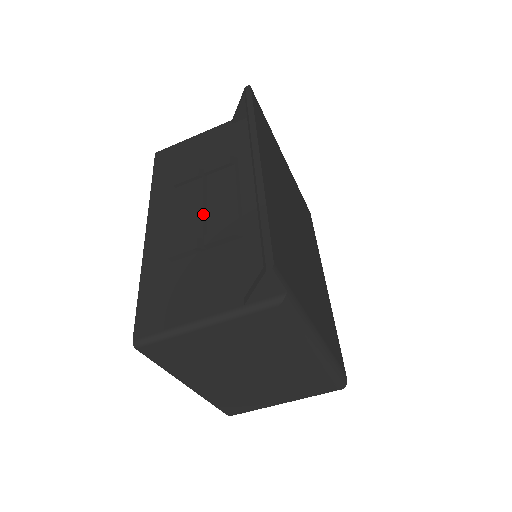
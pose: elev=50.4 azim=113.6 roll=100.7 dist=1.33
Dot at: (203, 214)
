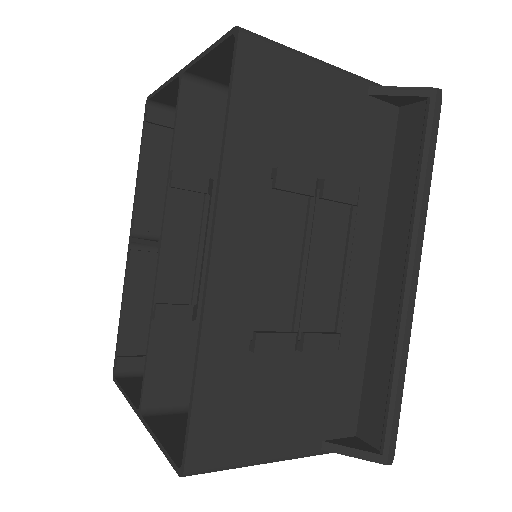
Dot at: (305, 283)
